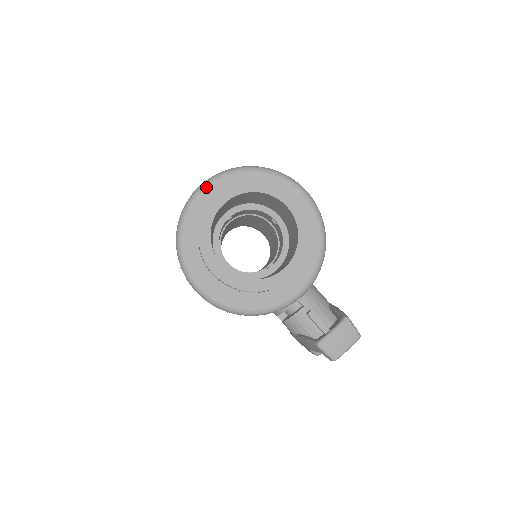
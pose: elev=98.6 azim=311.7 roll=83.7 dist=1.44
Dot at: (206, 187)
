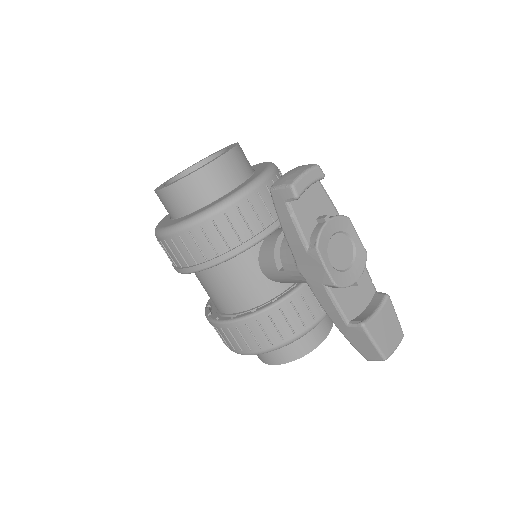
Dot at: occluded
